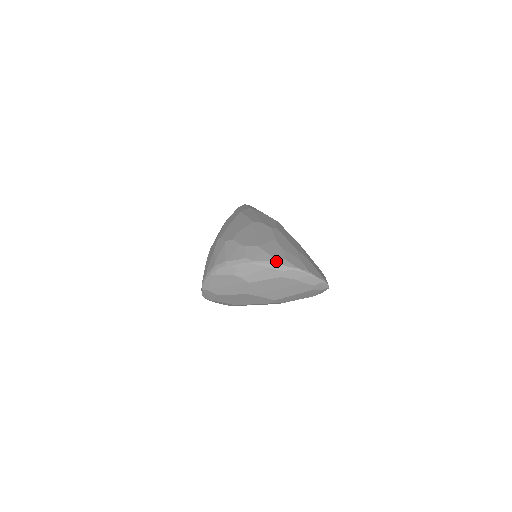
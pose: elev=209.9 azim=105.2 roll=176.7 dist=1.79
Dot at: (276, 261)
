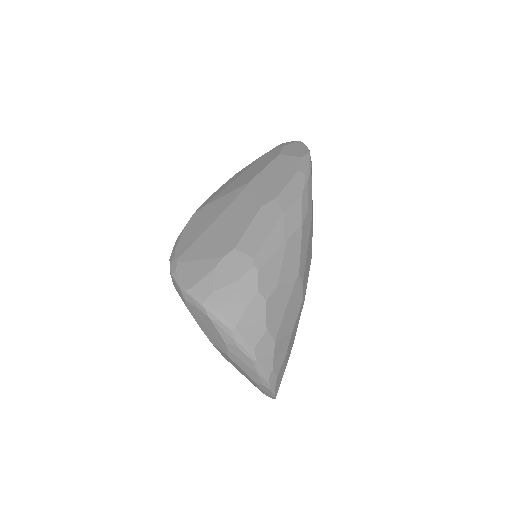
Dot at: (270, 376)
